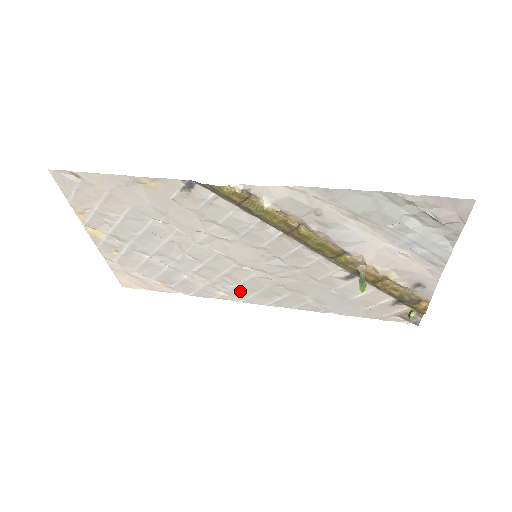
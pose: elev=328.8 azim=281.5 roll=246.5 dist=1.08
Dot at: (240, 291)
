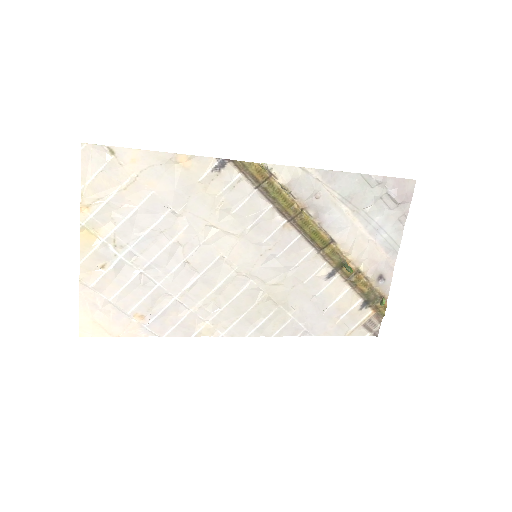
Dot at: (225, 317)
